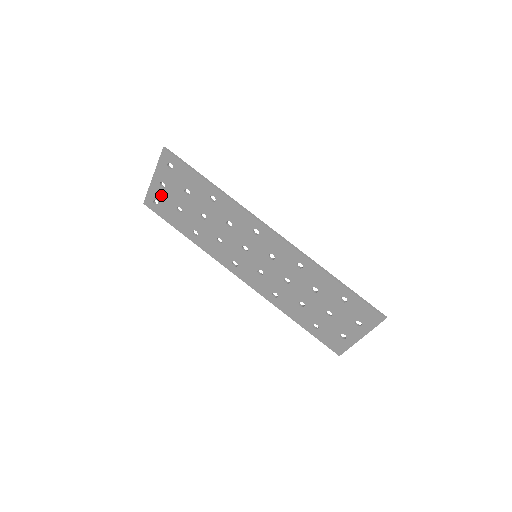
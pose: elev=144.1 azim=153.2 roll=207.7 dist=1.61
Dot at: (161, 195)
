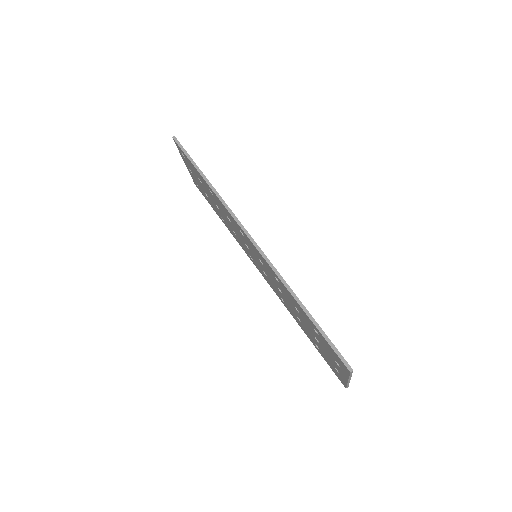
Dot at: (195, 180)
